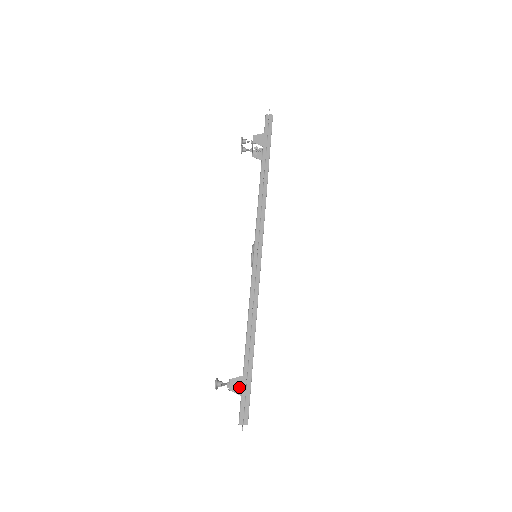
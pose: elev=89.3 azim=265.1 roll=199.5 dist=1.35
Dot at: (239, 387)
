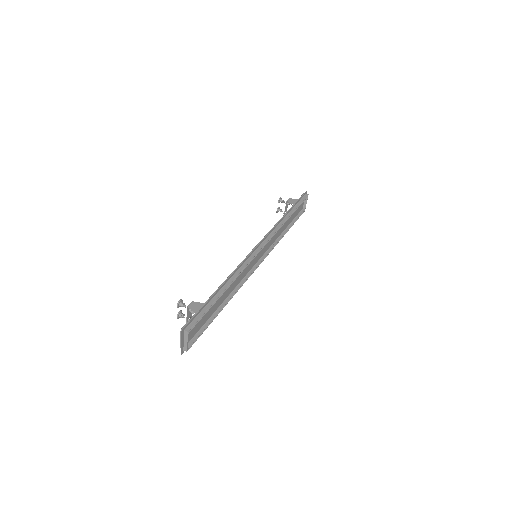
Dot at: (196, 308)
